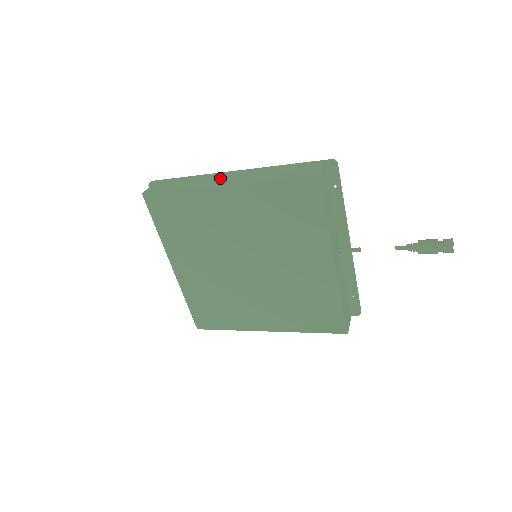
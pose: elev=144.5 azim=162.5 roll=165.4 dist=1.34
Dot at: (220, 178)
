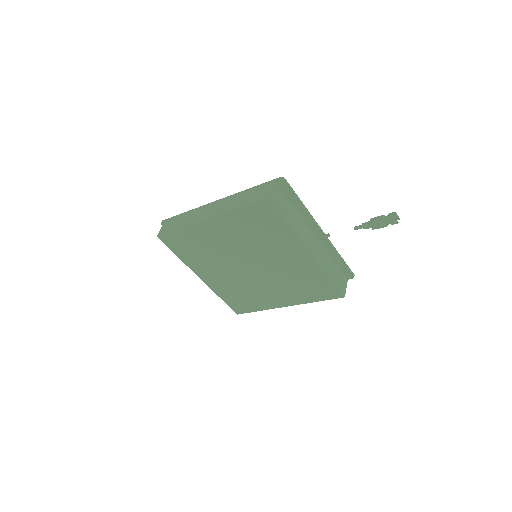
Dot at: (205, 211)
